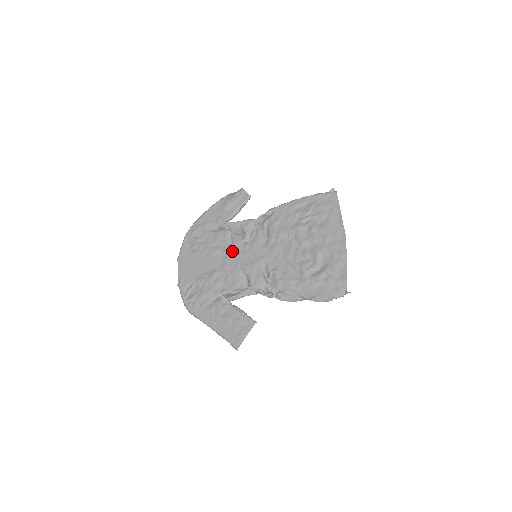
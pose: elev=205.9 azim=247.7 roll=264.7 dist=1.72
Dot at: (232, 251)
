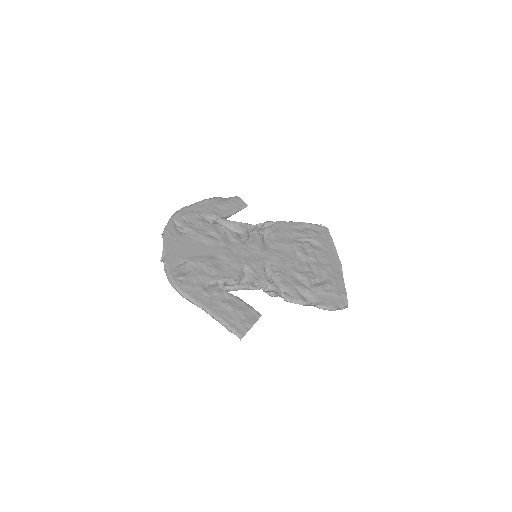
Dot at: (231, 244)
